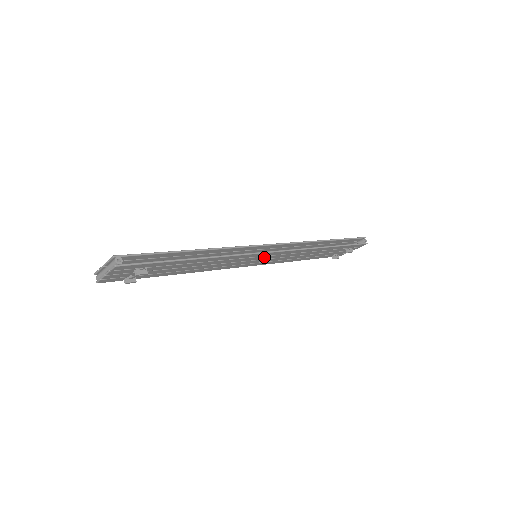
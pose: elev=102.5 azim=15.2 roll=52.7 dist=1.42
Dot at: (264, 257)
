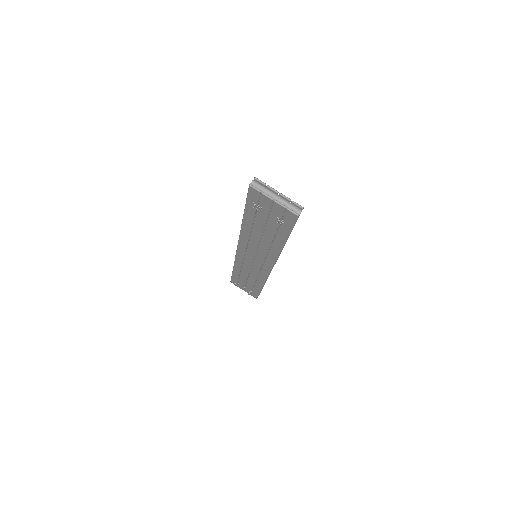
Dot at: (259, 263)
